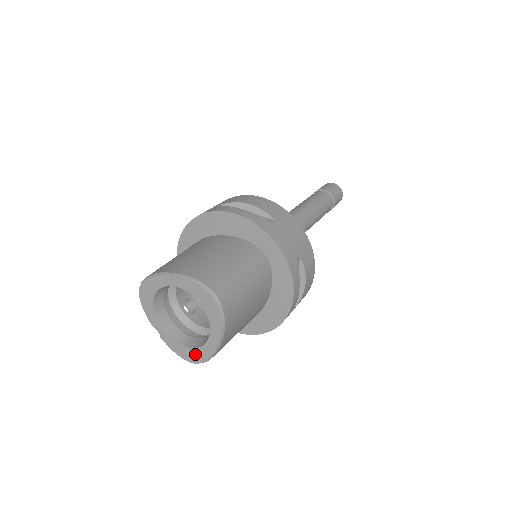
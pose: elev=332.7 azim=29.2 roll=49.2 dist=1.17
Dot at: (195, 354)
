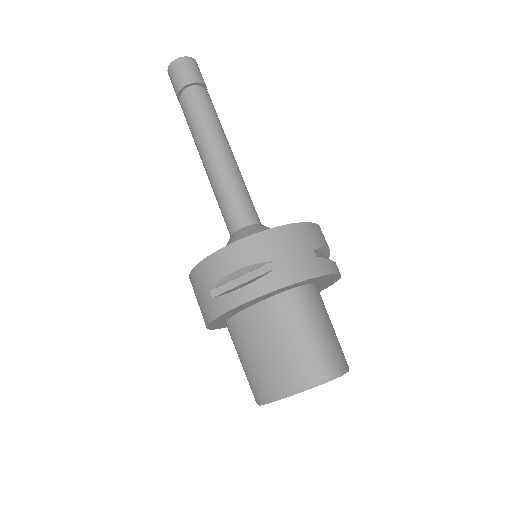
Dot at: occluded
